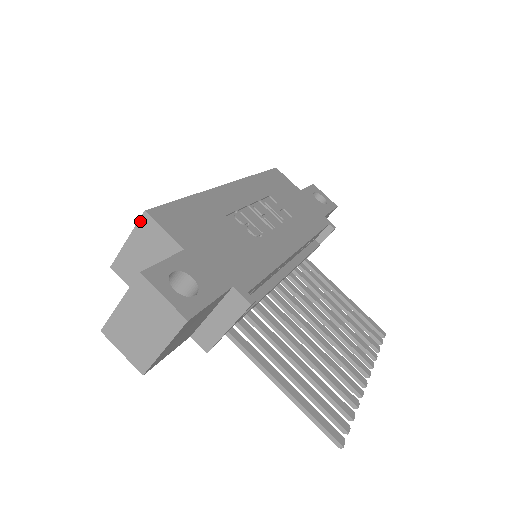
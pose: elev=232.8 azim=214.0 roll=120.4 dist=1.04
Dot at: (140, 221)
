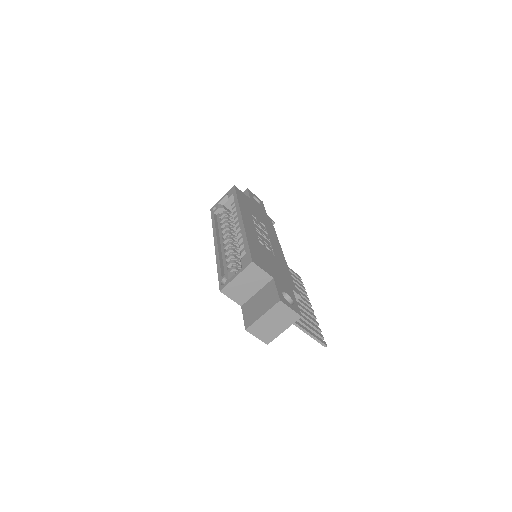
Dot at: (248, 267)
